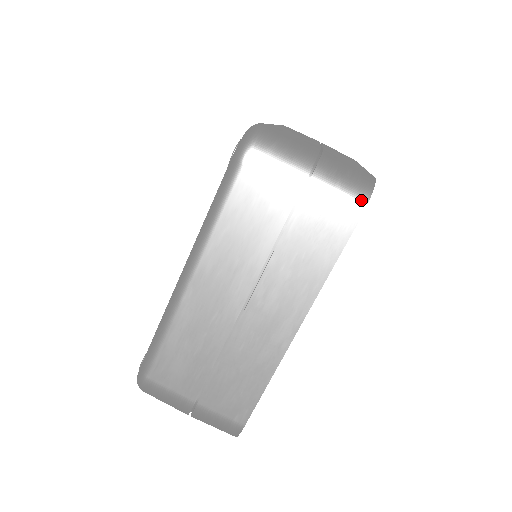
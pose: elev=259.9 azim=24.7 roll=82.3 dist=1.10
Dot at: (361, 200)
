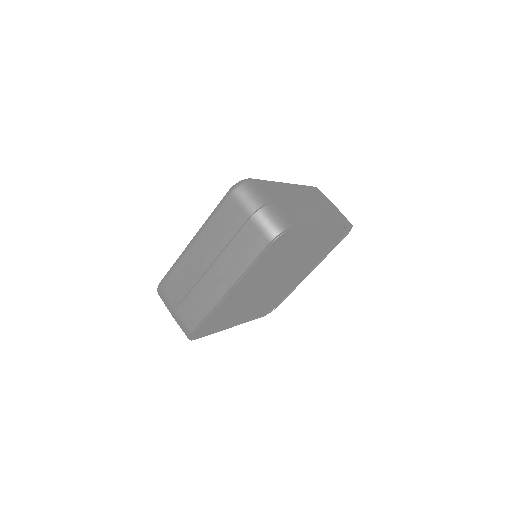
Dot at: (274, 233)
